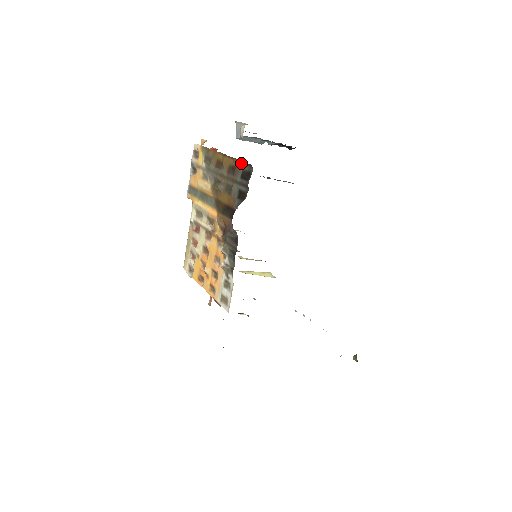
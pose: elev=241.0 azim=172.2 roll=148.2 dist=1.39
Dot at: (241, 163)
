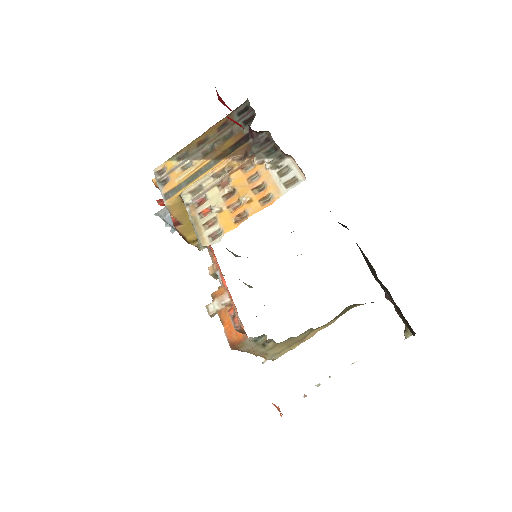
Dot at: (231, 113)
